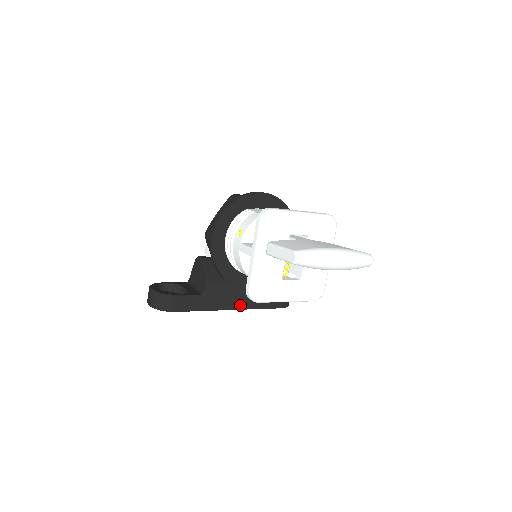
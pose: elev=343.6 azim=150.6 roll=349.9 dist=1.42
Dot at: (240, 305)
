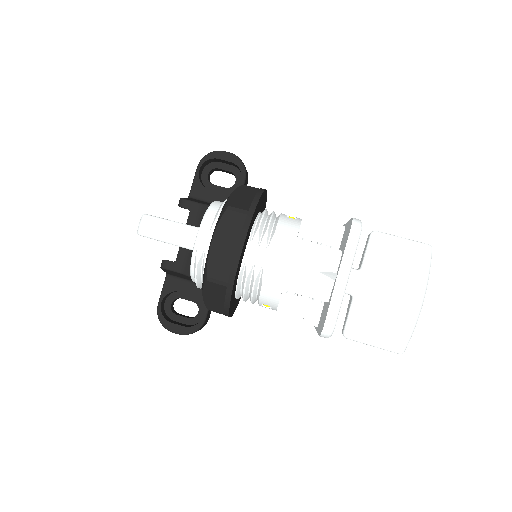
Dot at: occluded
